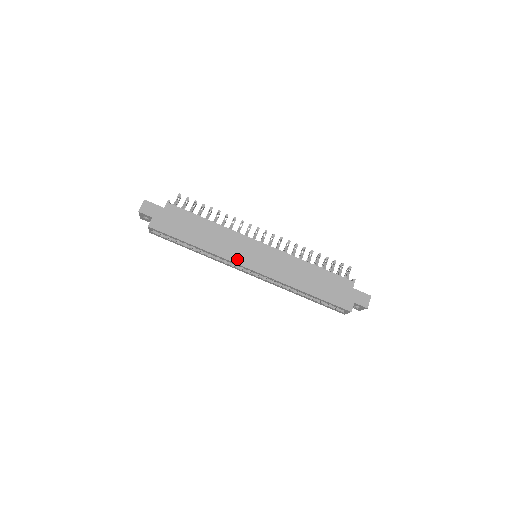
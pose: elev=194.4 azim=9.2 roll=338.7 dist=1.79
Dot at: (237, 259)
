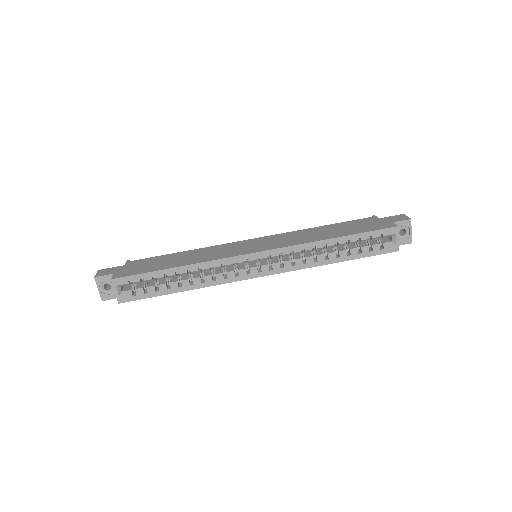
Dot at: (234, 254)
